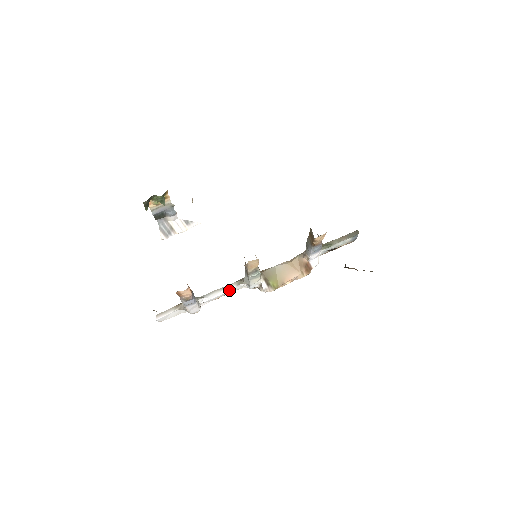
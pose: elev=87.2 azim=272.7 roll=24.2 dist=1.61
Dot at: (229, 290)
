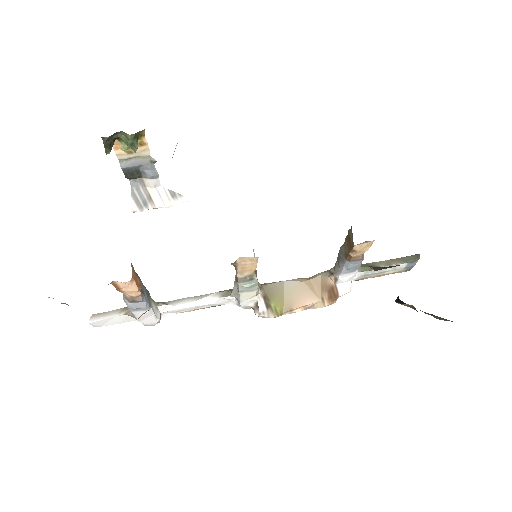
Dot at: (208, 302)
